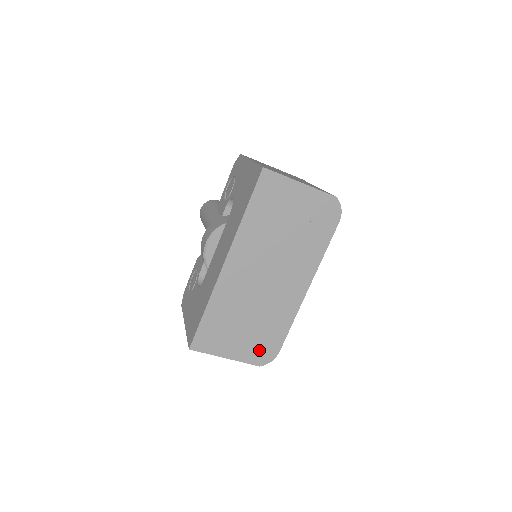
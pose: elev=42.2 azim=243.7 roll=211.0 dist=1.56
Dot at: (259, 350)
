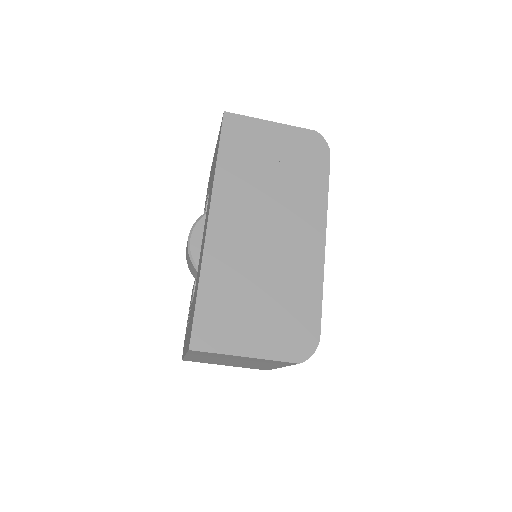
Dot at: (290, 337)
